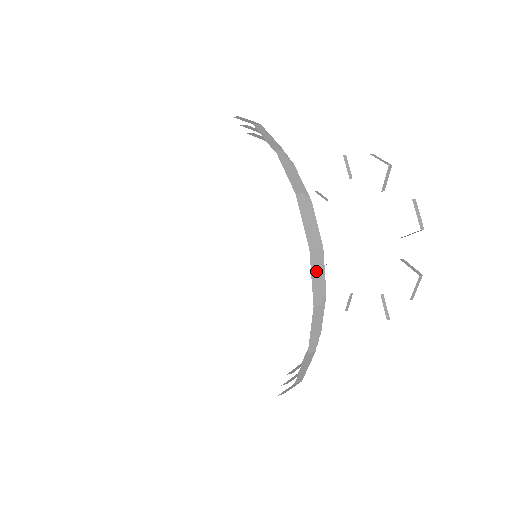
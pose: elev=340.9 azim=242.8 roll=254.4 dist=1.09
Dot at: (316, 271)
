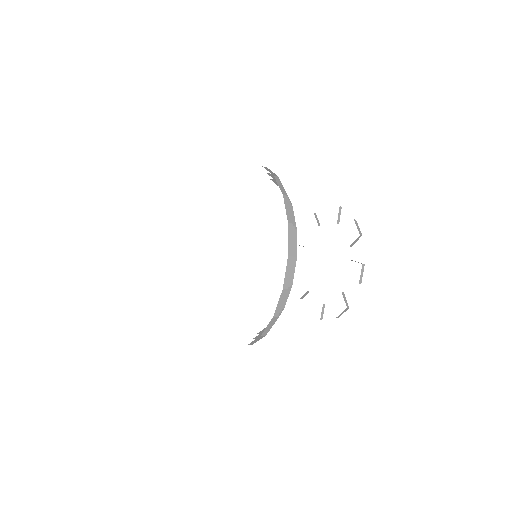
Dot at: (282, 300)
